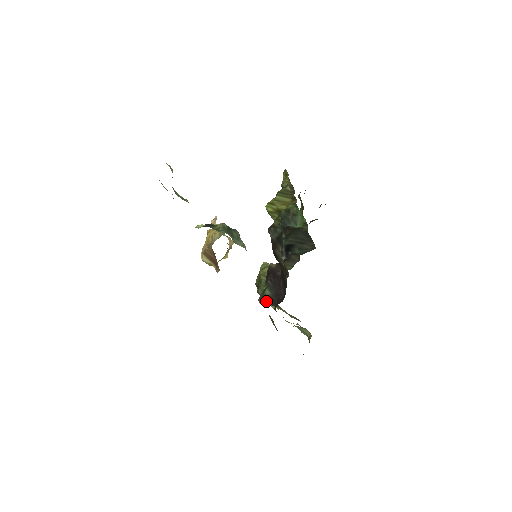
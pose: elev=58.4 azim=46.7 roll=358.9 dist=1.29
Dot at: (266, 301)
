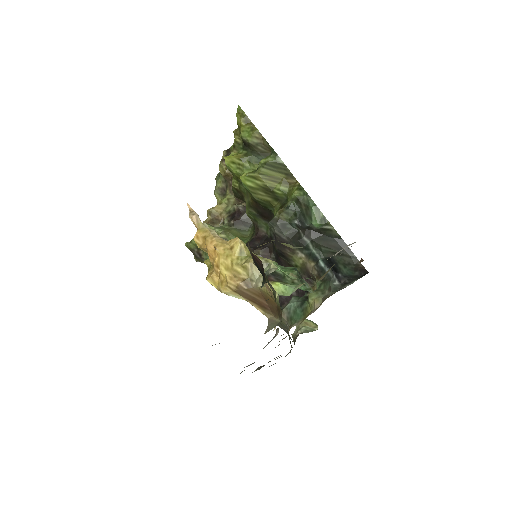
Dot at: occluded
